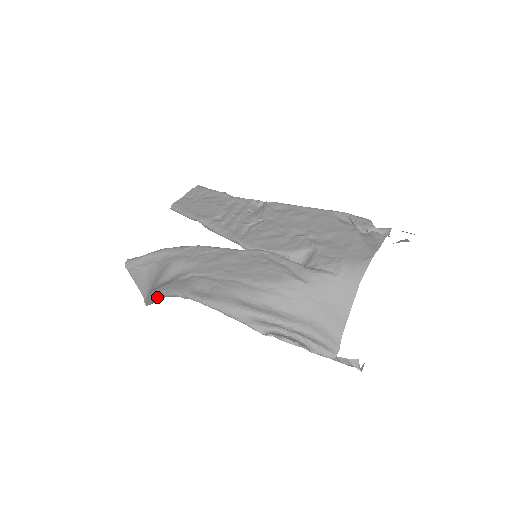
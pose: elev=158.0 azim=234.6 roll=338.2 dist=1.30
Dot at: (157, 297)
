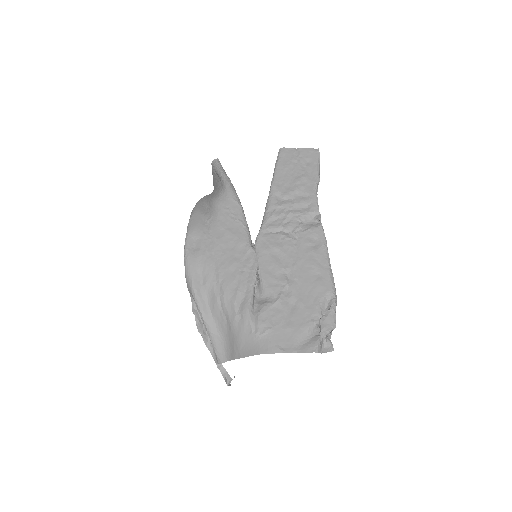
Dot at: occluded
